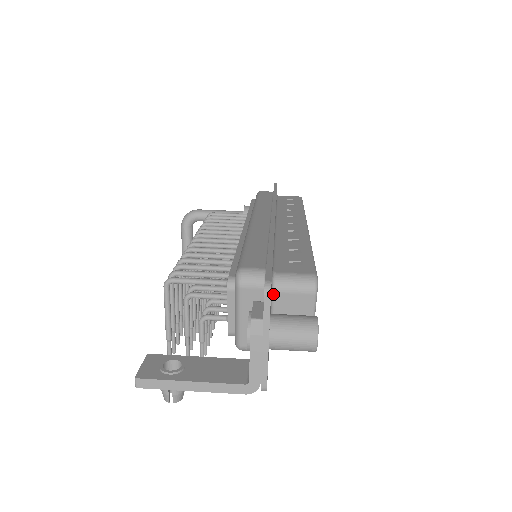
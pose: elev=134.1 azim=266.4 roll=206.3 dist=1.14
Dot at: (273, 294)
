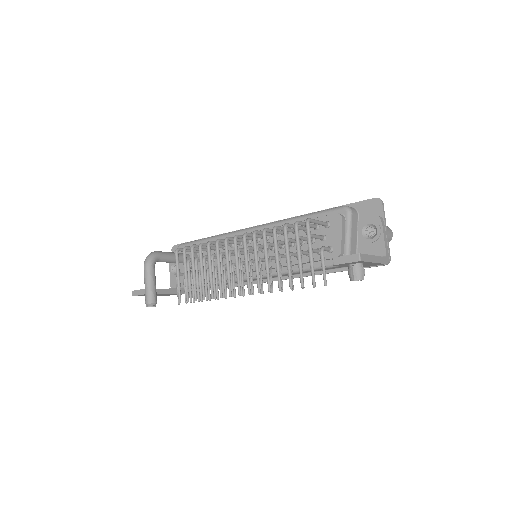
Dot at: (357, 221)
